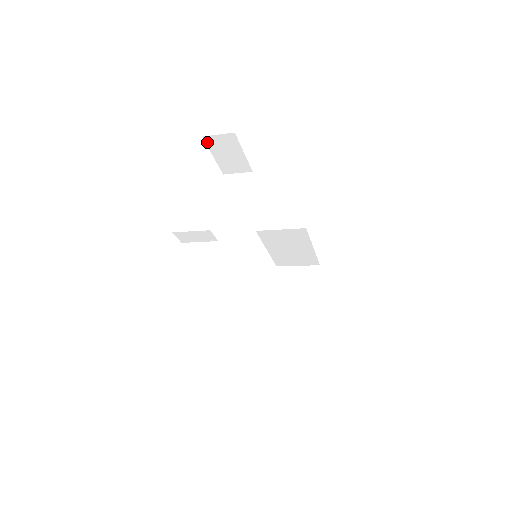
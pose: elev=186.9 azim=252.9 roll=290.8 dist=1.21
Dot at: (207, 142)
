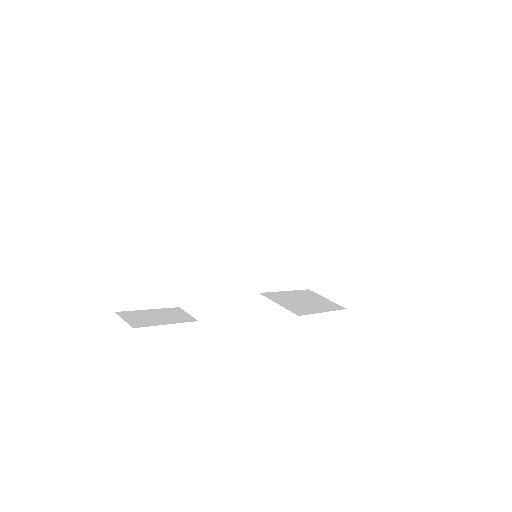
Dot at: occluded
